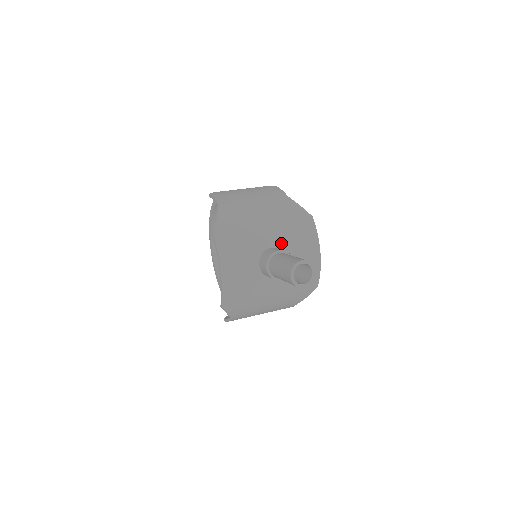
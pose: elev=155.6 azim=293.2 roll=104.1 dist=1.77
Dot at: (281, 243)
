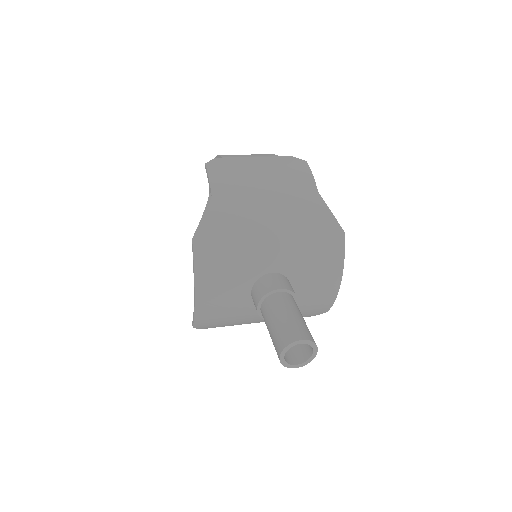
Dot at: (288, 267)
